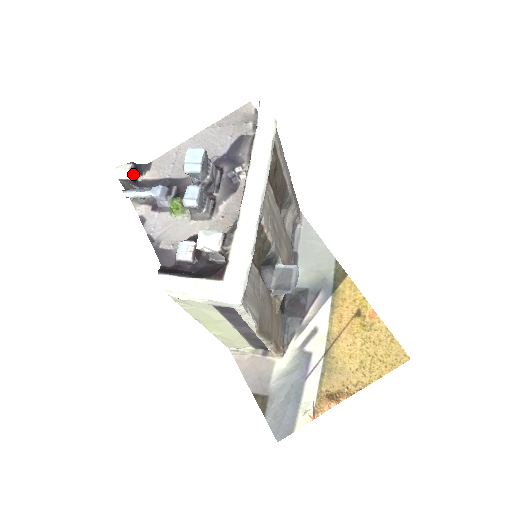
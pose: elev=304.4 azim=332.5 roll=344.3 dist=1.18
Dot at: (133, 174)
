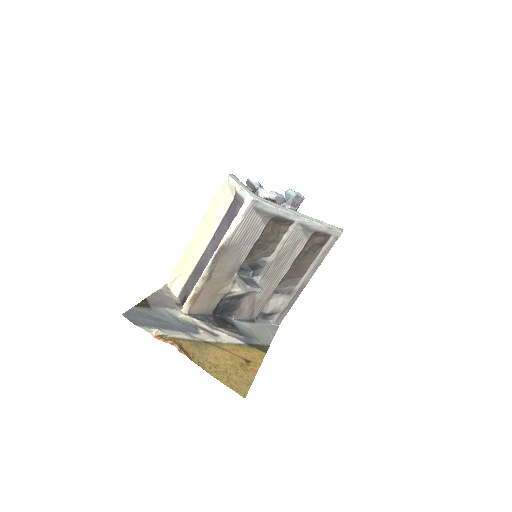
Dot at: occluded
